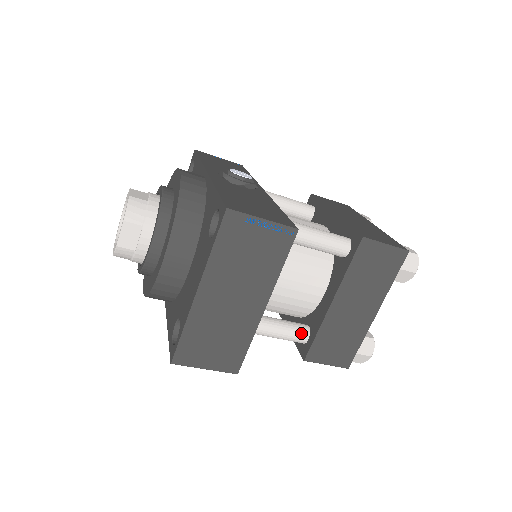
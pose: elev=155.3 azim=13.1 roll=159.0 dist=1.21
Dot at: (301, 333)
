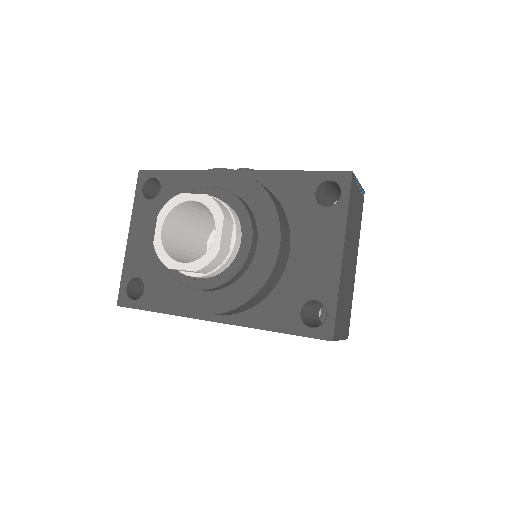
Dot at: occluded
